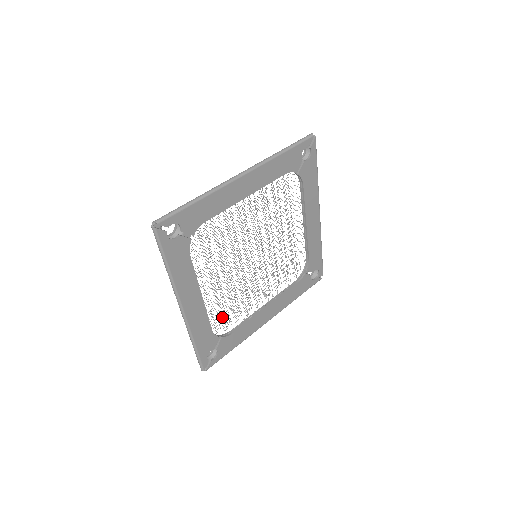
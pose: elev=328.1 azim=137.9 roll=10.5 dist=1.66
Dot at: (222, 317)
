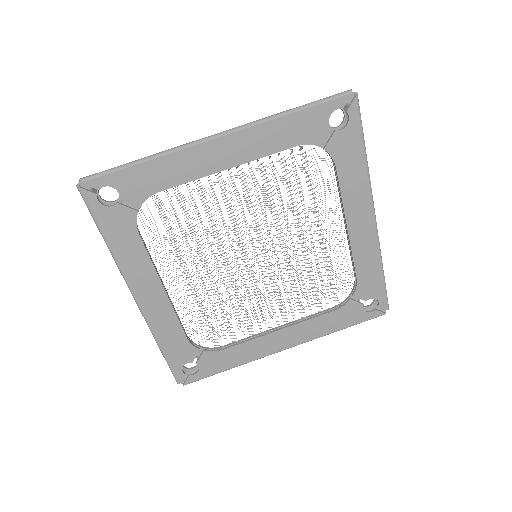
Dot at: occluded
